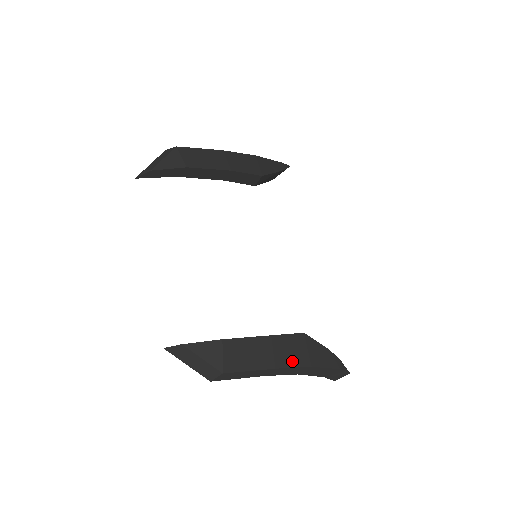
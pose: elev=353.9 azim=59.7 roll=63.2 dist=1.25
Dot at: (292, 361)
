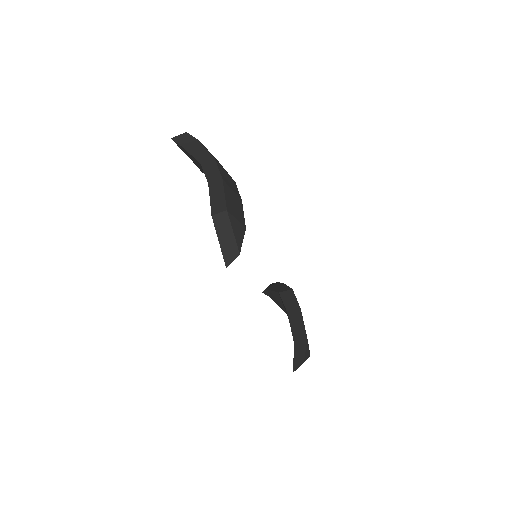
Dot at: occluded
